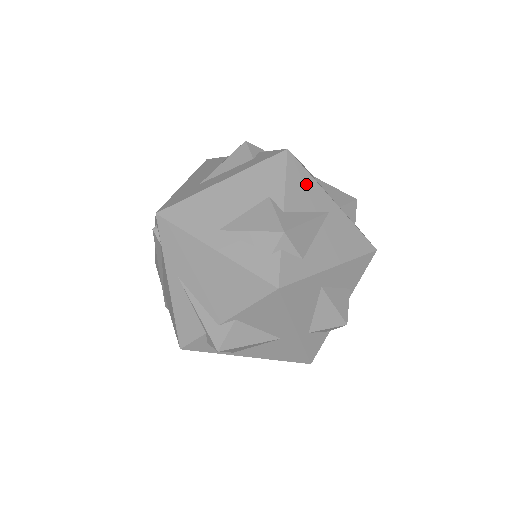
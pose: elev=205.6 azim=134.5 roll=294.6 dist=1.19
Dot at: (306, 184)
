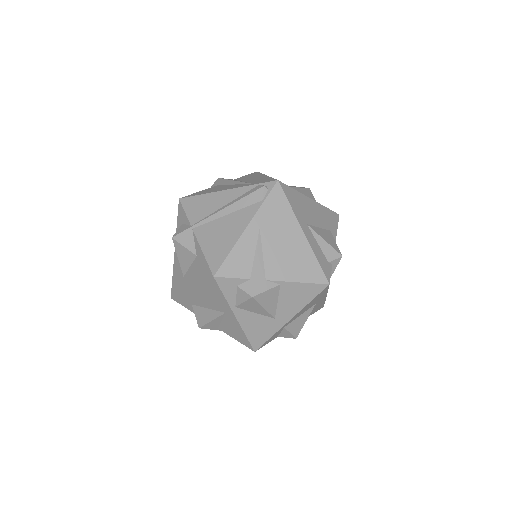
Dot at: occluded
